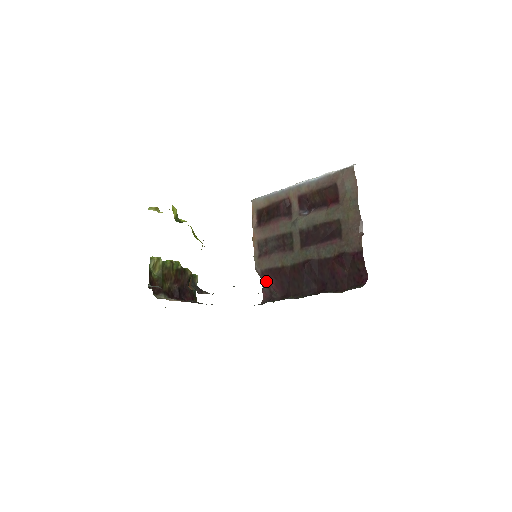
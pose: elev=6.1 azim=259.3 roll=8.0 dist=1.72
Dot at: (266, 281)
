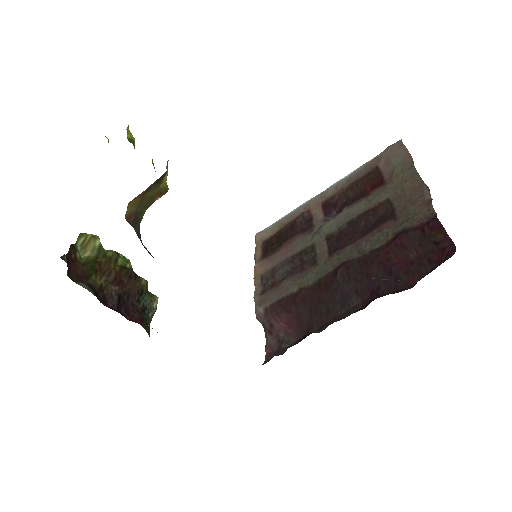
Dot at: (272, 324)
